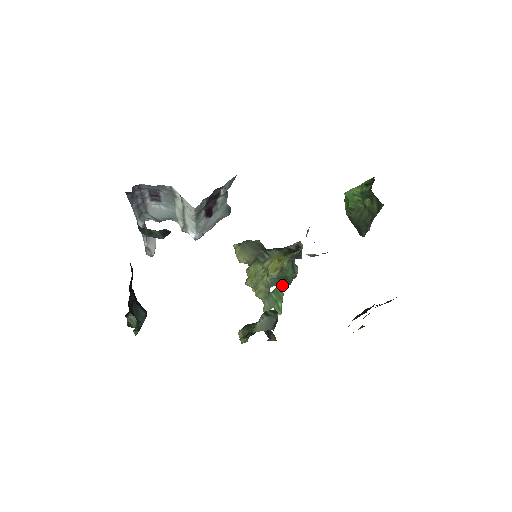
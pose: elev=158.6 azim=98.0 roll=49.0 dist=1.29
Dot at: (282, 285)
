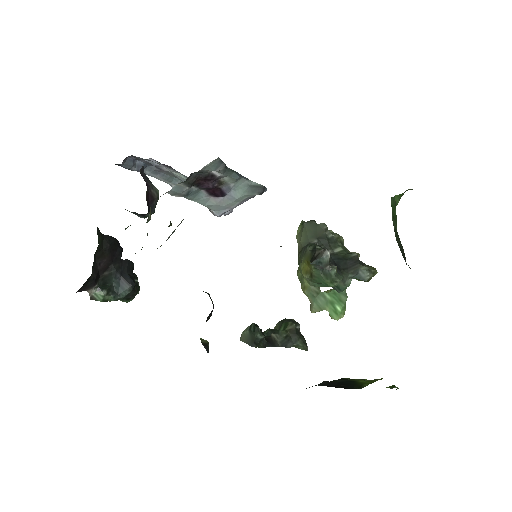
Dot at: occluded
